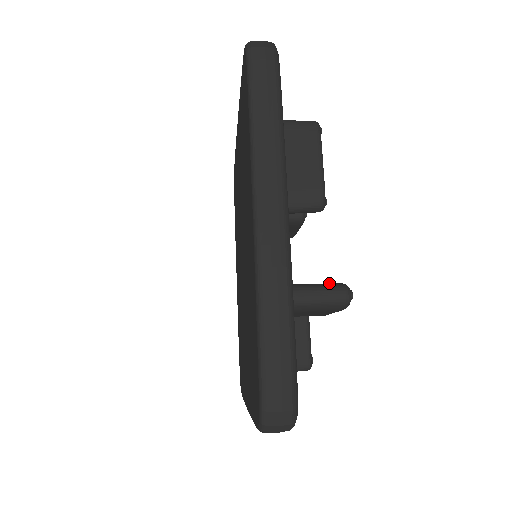
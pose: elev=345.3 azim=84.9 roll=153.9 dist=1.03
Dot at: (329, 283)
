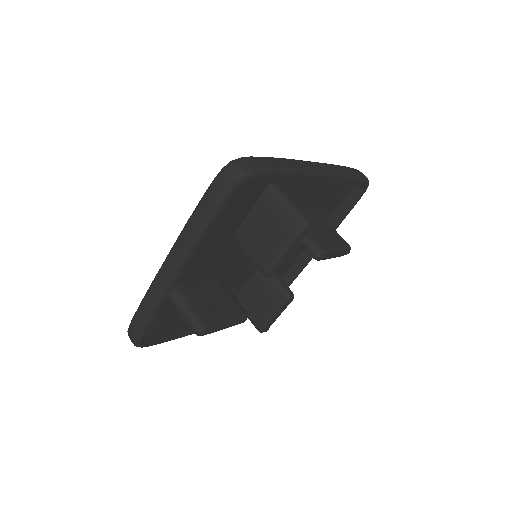
Dot at: (201, 318)
